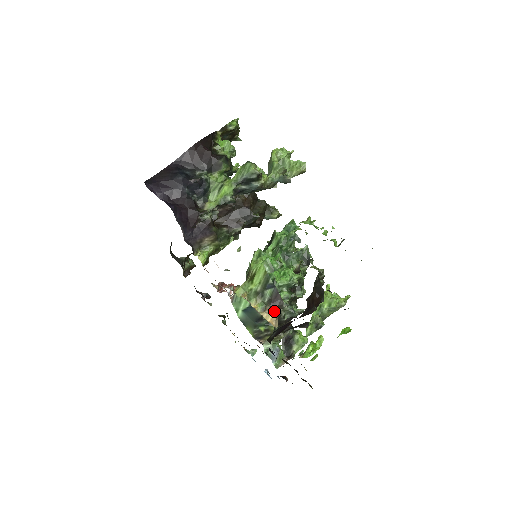
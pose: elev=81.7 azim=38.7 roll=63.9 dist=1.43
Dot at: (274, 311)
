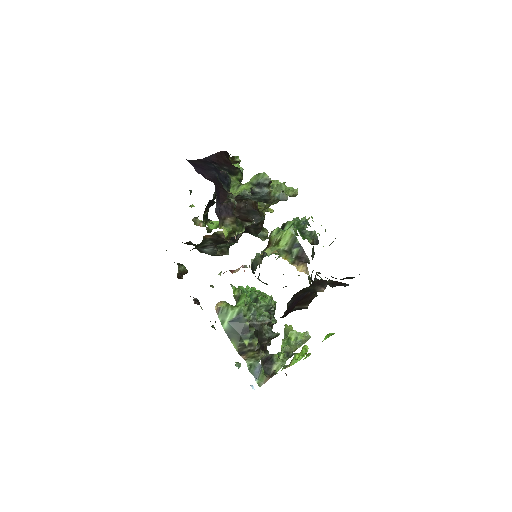
Dot at: (303, 264)
